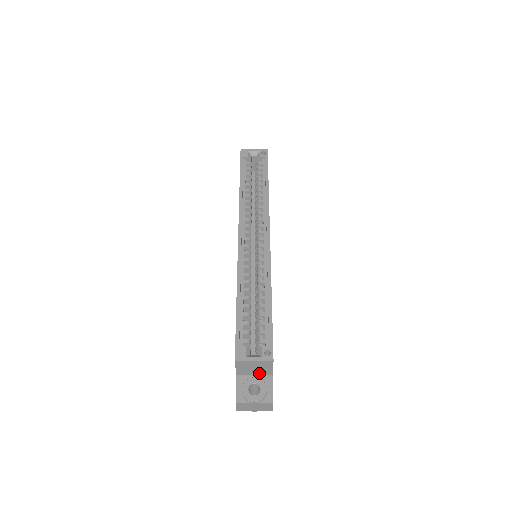
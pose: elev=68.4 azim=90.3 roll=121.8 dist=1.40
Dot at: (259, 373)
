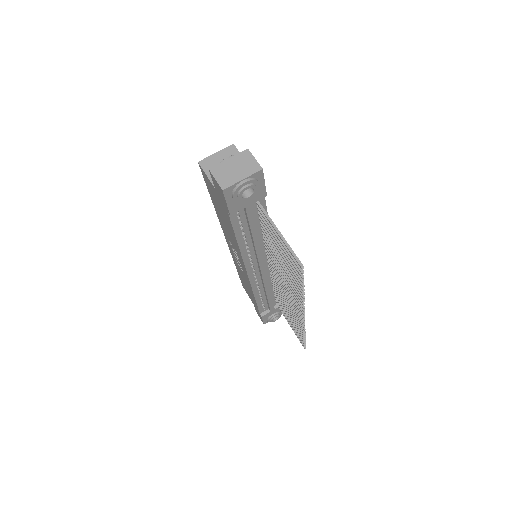
Dot at: occluded
